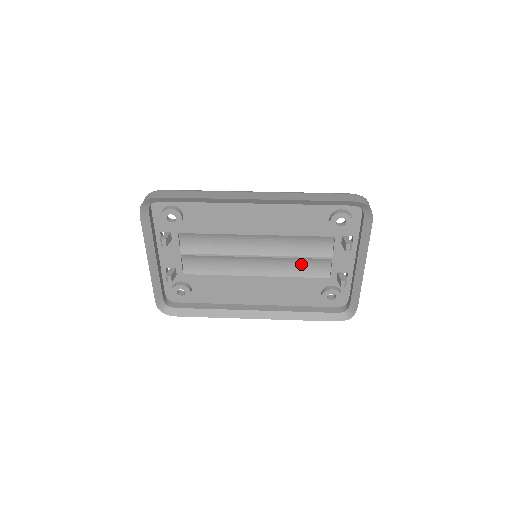
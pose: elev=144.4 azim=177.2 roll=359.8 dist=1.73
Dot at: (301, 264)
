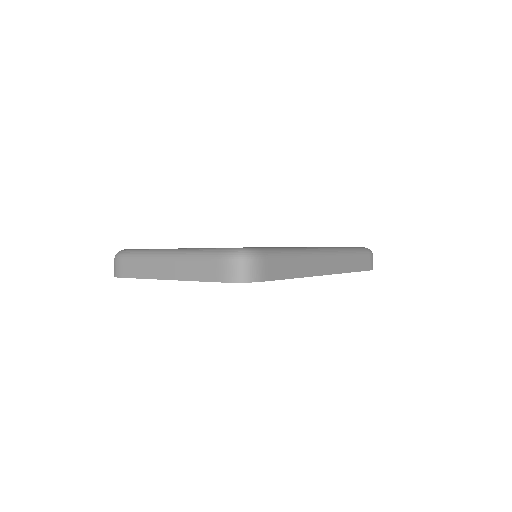
Dot at: occluded
